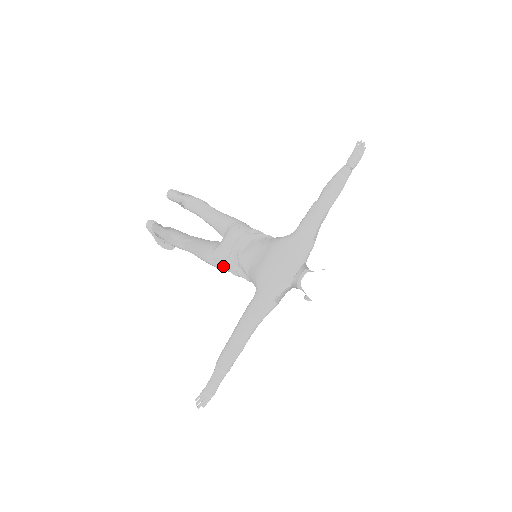
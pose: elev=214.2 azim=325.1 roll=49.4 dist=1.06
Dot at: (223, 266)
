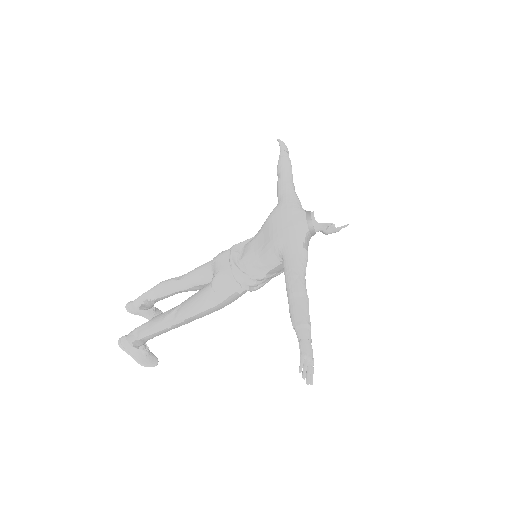
Dot at: (230, 290)
